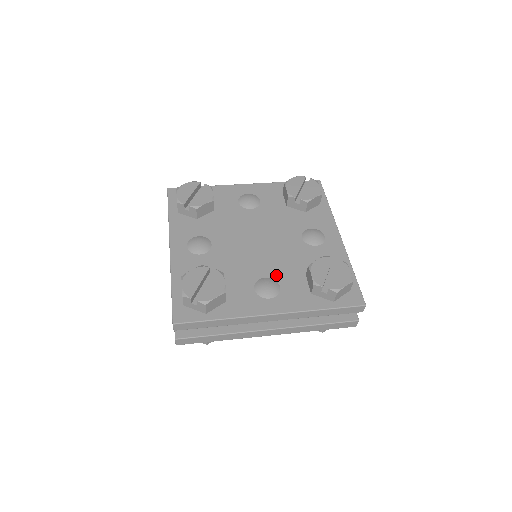
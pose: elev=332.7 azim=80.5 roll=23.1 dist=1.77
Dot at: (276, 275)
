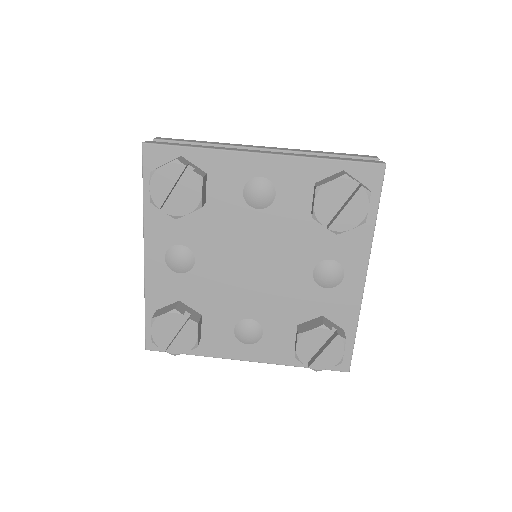
Dot at: (263, 319)
